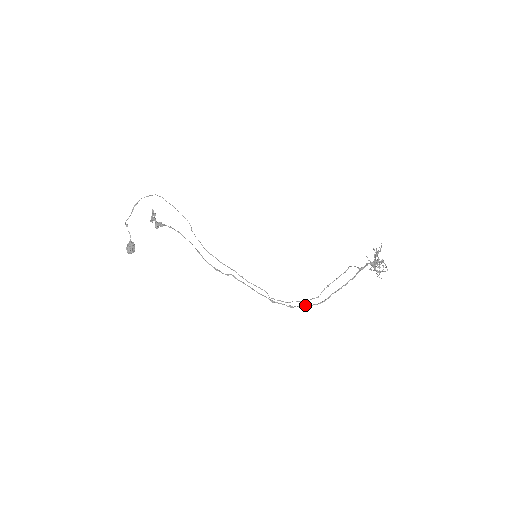
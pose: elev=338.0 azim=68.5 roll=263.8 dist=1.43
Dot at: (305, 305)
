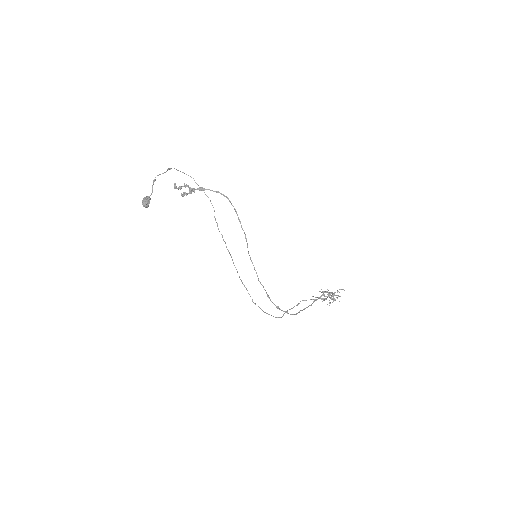
Dot at: (286, 311)
